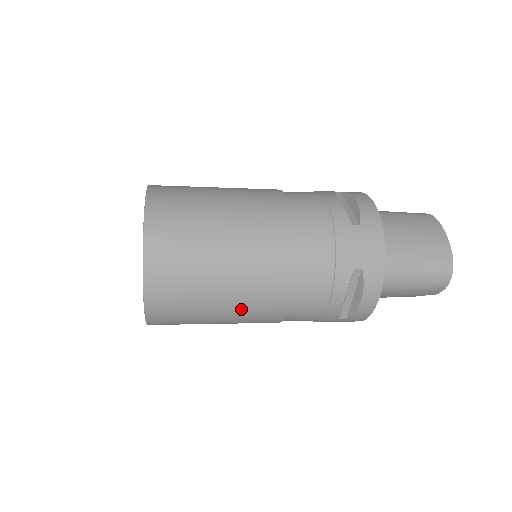
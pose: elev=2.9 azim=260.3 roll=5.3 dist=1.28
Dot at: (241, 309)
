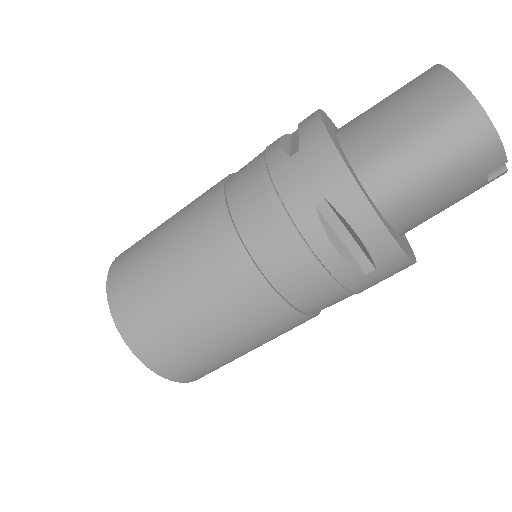
Dot at: (234, 324)
